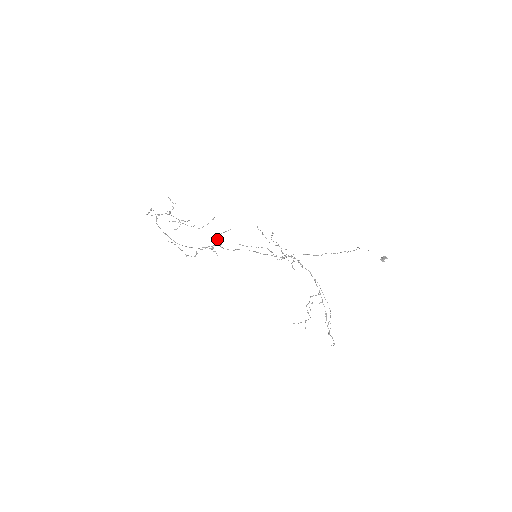
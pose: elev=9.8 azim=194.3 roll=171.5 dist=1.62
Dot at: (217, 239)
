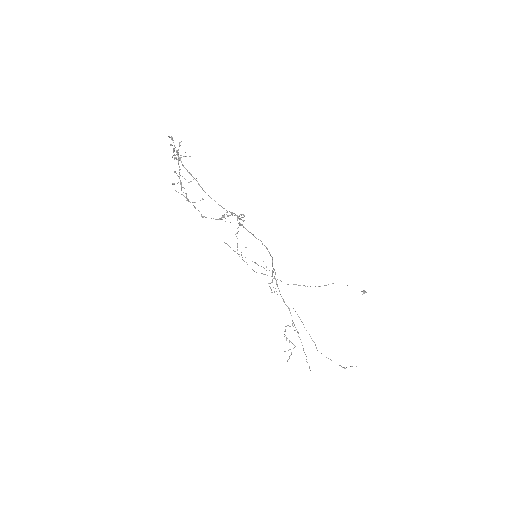
Dot at: occluded
